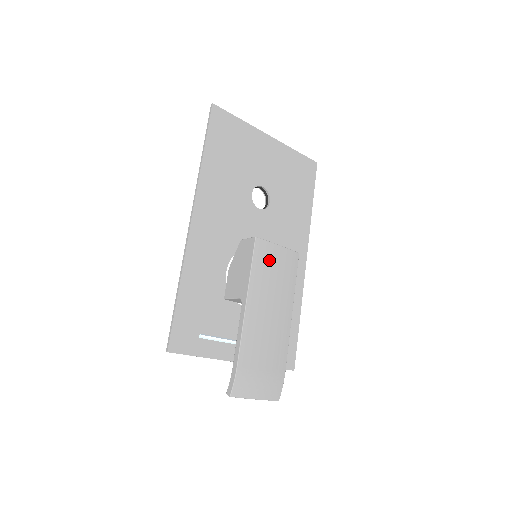
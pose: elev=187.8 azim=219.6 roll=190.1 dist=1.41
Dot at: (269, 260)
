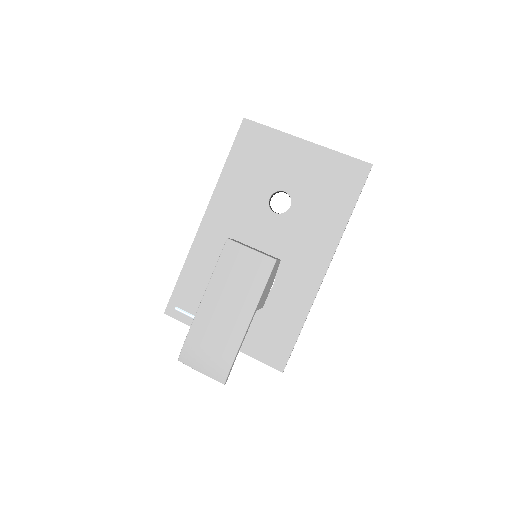
Dot at: (236, 261)
